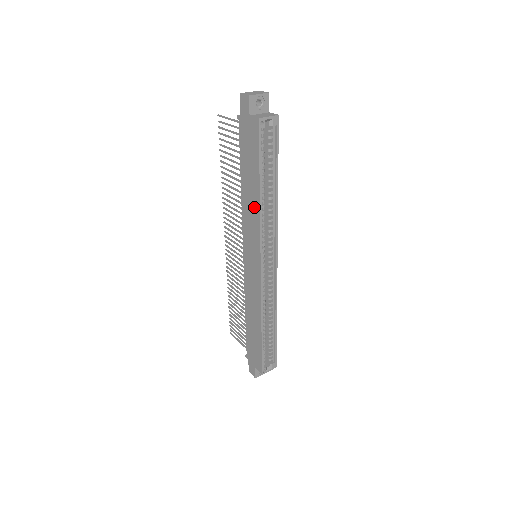
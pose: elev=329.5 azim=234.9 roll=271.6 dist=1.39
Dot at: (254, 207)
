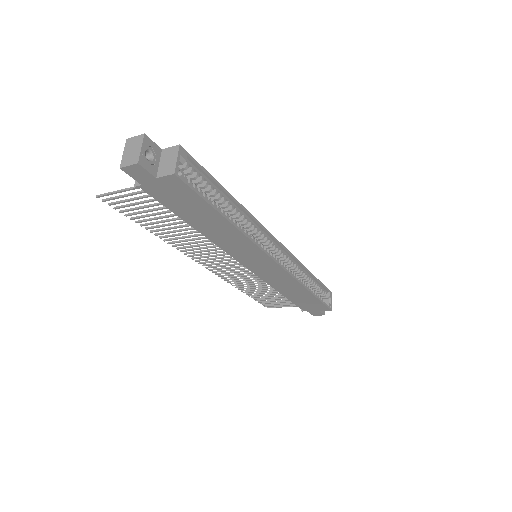
Dot at: (232, 235)
